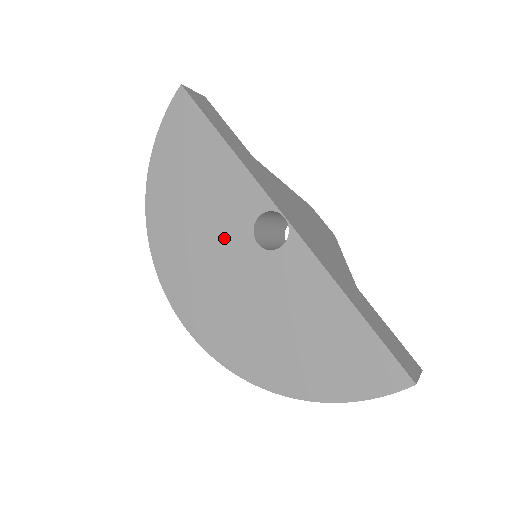
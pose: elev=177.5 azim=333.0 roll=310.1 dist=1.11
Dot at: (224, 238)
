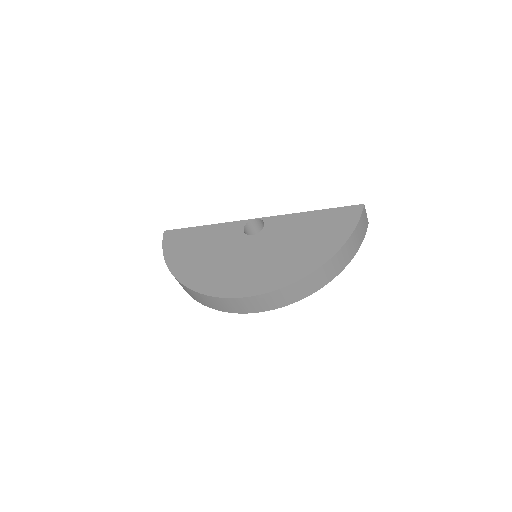
Dot at: (234, 248)
